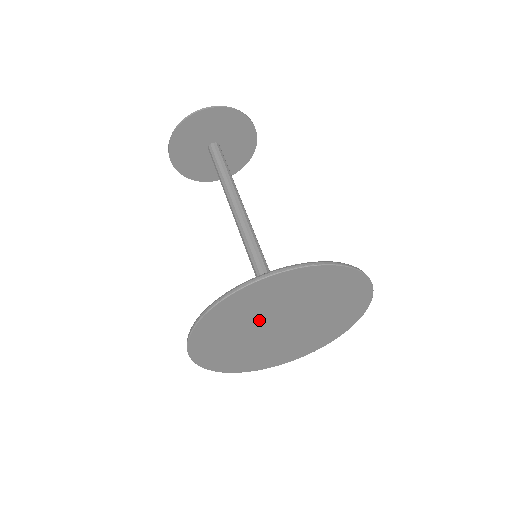
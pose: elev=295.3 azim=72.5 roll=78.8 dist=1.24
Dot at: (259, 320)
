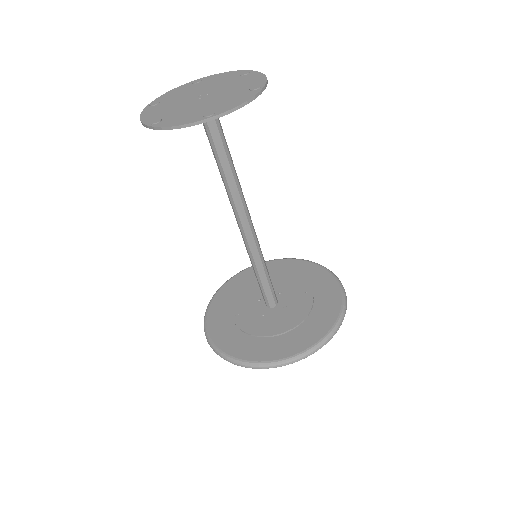
Dot at: occluded
